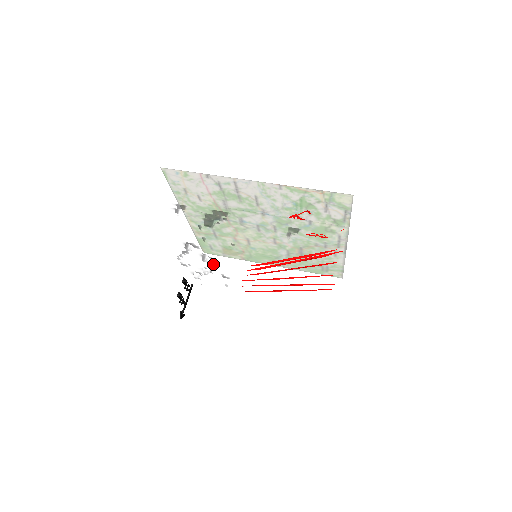
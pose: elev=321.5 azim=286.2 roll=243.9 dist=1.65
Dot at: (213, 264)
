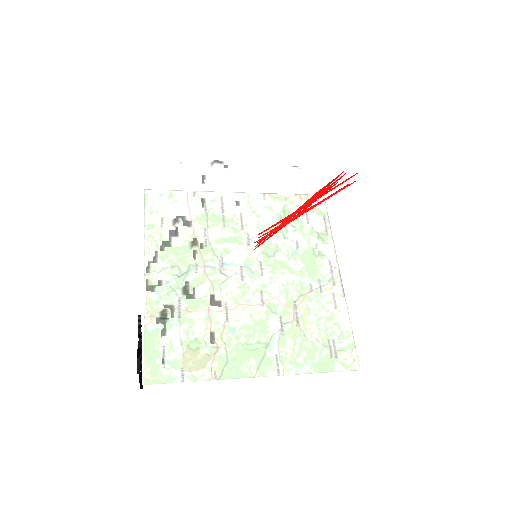
Dot at: (202, 265)
